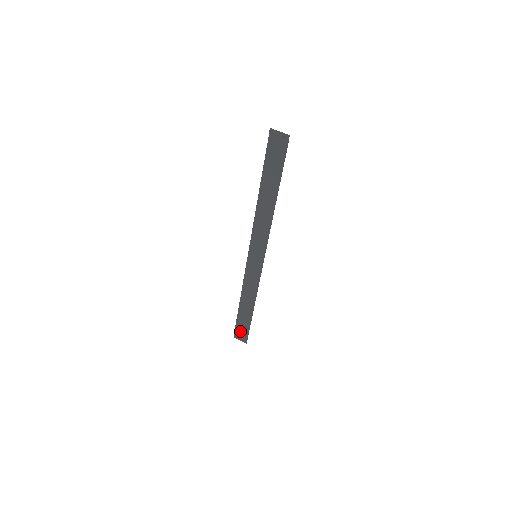
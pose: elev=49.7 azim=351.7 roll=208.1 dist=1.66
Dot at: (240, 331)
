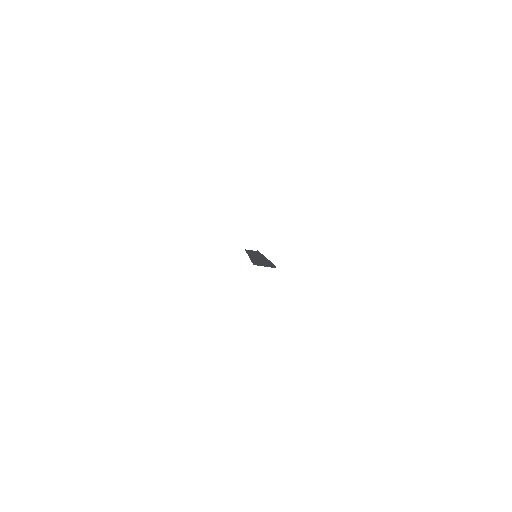
Dot at: occluded
